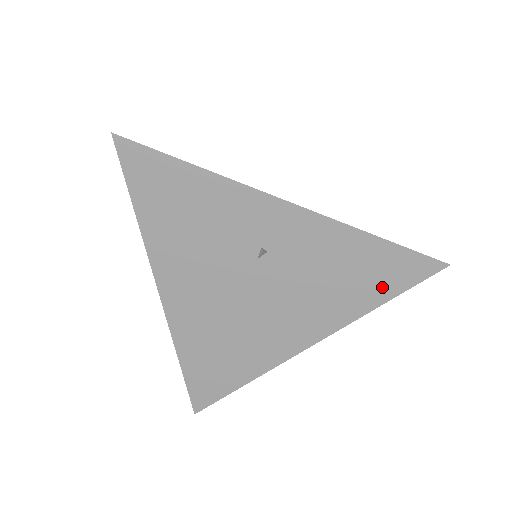
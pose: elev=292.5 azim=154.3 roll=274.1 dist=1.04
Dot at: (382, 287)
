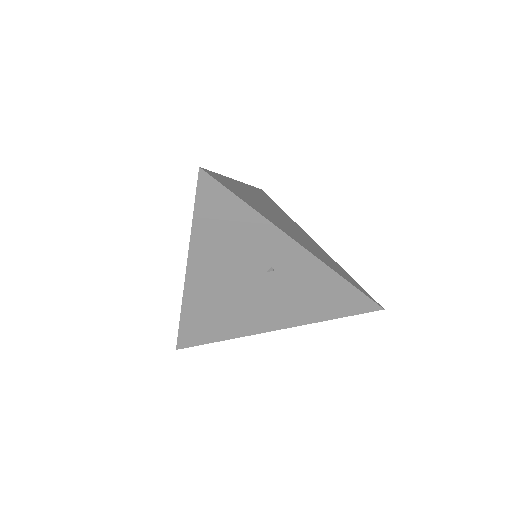
Dot at: (338, 310)
